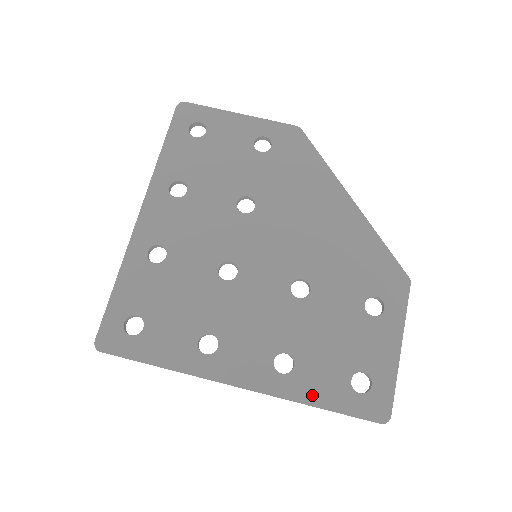
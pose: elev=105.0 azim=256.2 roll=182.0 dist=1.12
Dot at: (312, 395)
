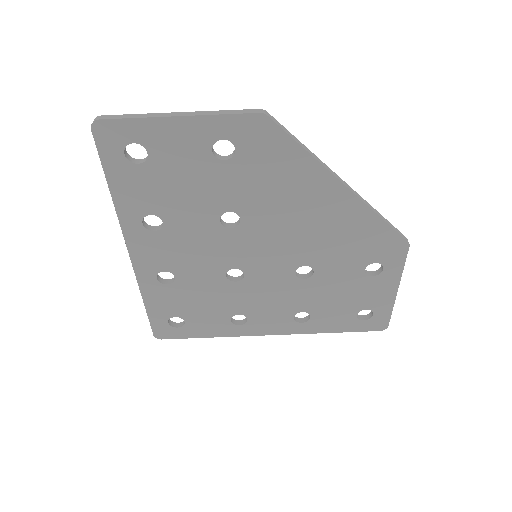
Dot at: (327, 328)
